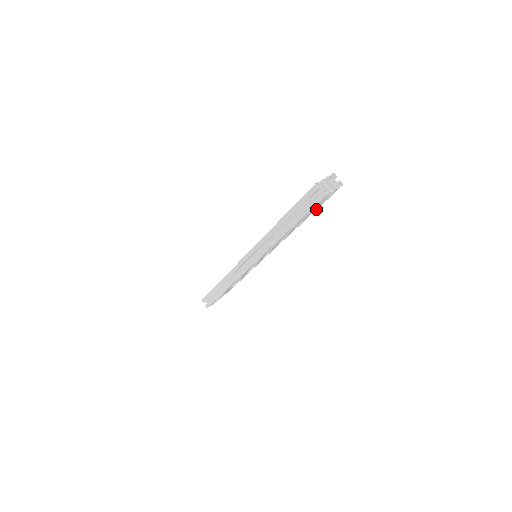
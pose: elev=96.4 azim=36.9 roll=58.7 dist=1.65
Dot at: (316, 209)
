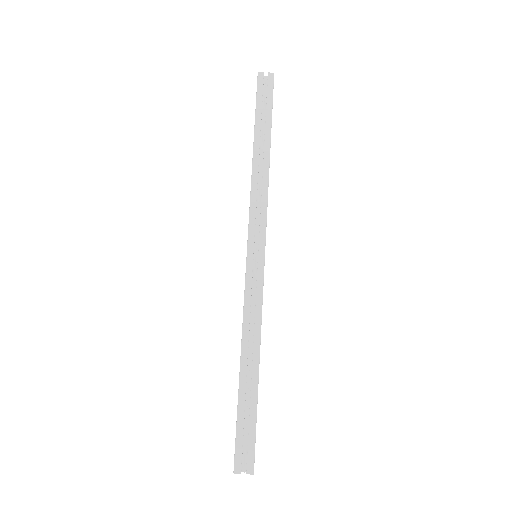
Dot at: occluded
